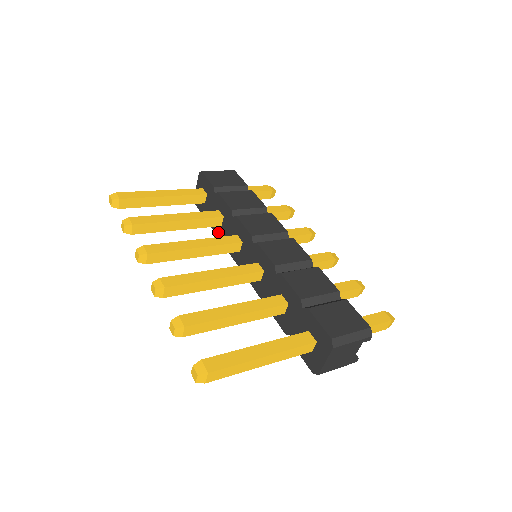
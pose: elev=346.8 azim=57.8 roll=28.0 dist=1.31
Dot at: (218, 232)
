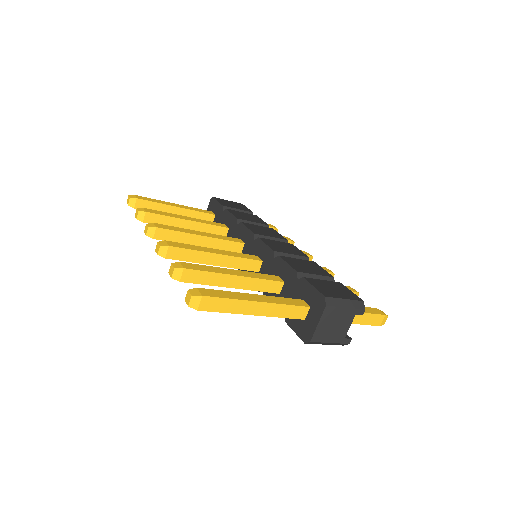
Dot at: occluded
